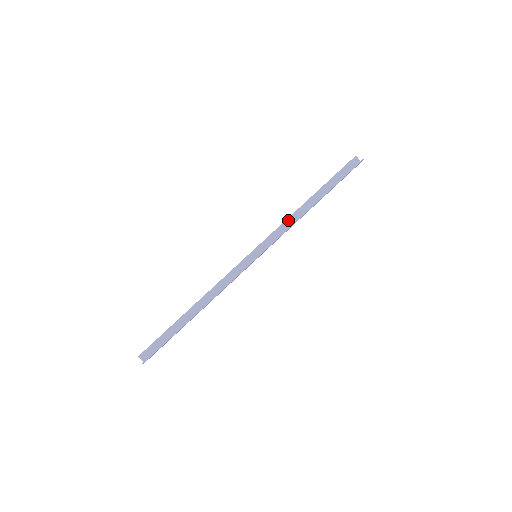
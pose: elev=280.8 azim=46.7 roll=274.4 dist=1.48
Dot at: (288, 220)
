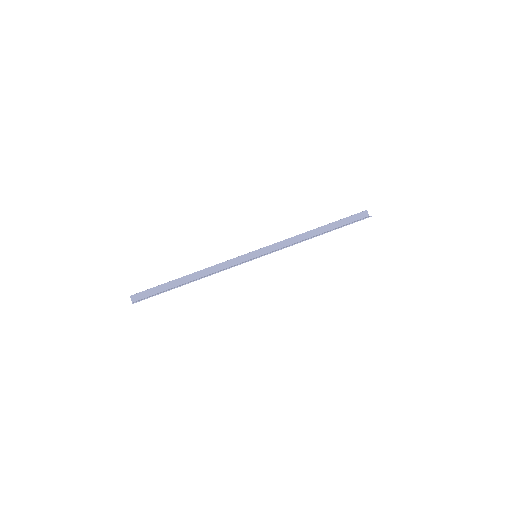
Dot at: (293, 238)
